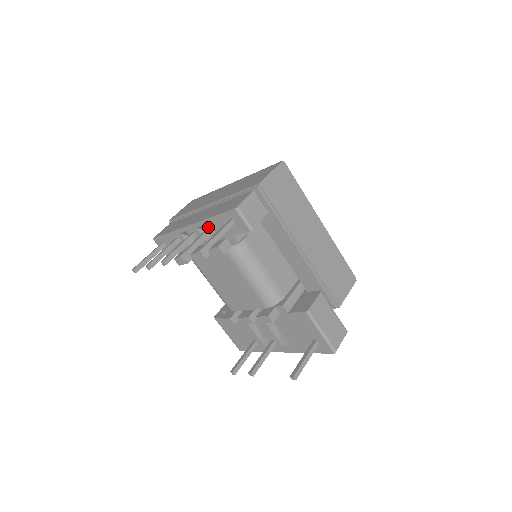
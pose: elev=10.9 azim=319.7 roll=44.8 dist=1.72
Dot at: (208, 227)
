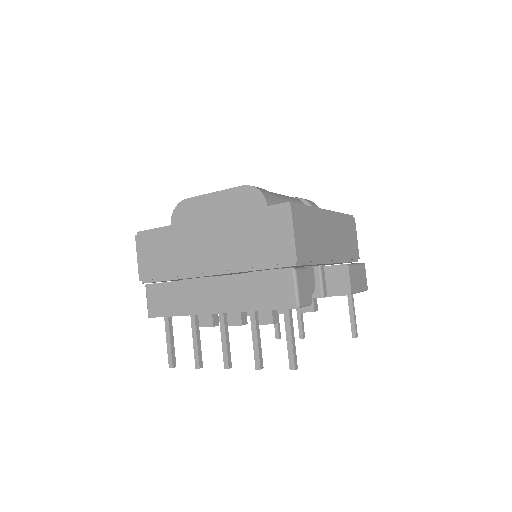
Dot at: occluded
